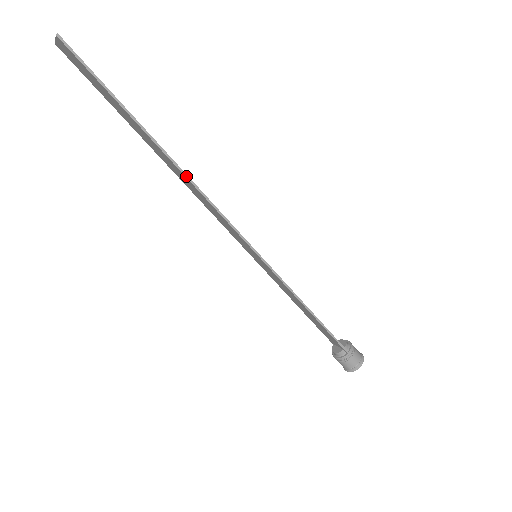
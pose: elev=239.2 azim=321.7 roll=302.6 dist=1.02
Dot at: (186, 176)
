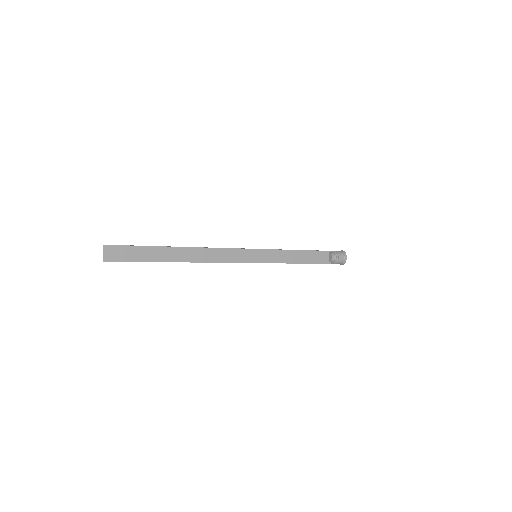
Dot at: (196, 262)
